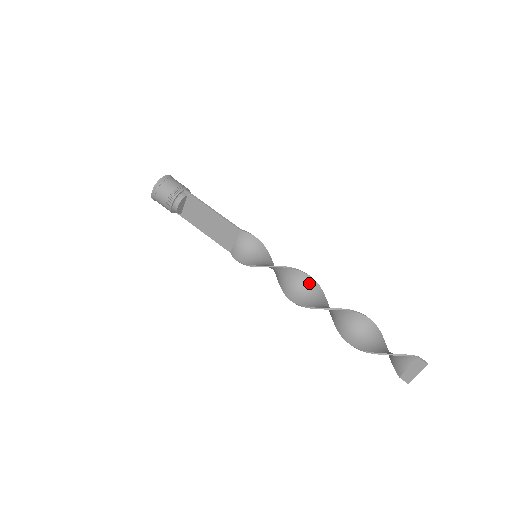
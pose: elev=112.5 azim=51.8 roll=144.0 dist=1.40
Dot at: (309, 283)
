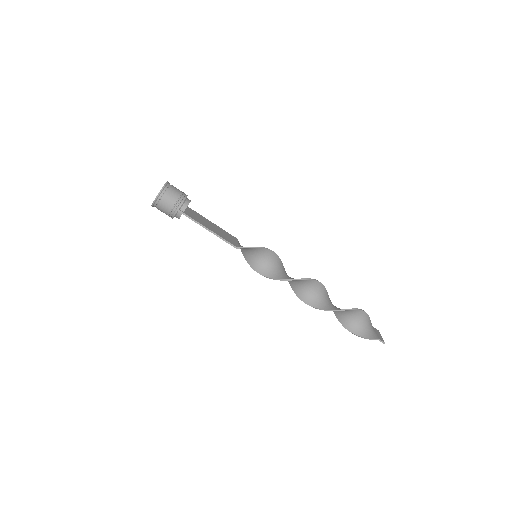
Dot at: (301, 281)
